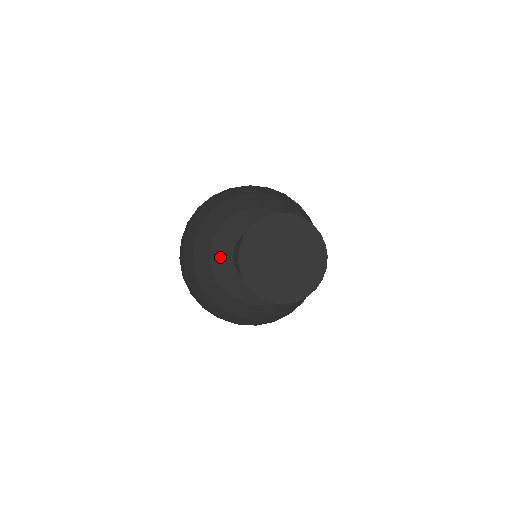
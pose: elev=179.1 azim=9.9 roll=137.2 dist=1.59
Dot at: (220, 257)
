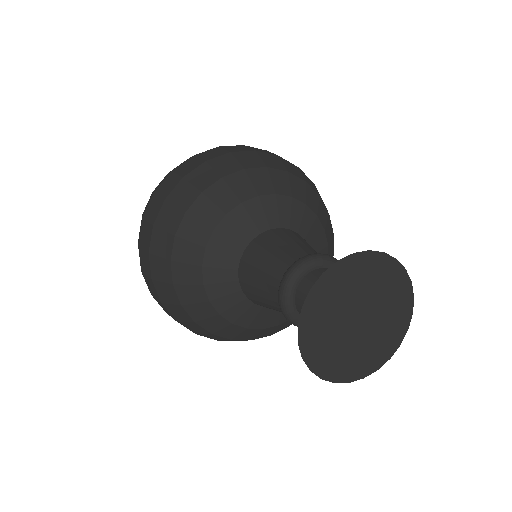
Dot at: (222, 295)
